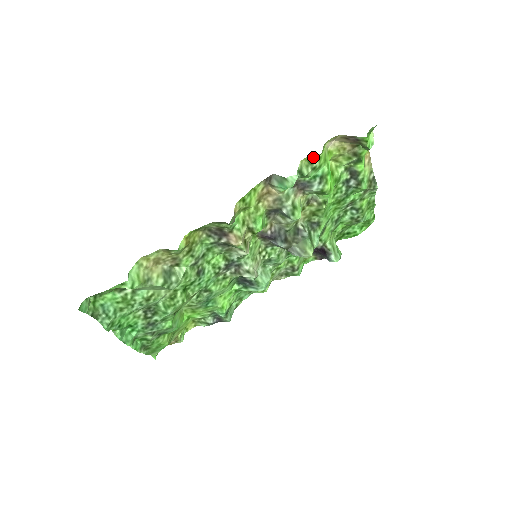
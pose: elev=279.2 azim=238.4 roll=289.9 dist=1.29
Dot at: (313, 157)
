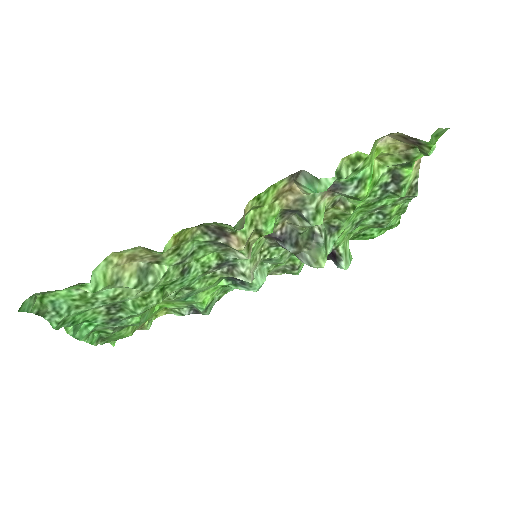
Dot at: (358, 156)
